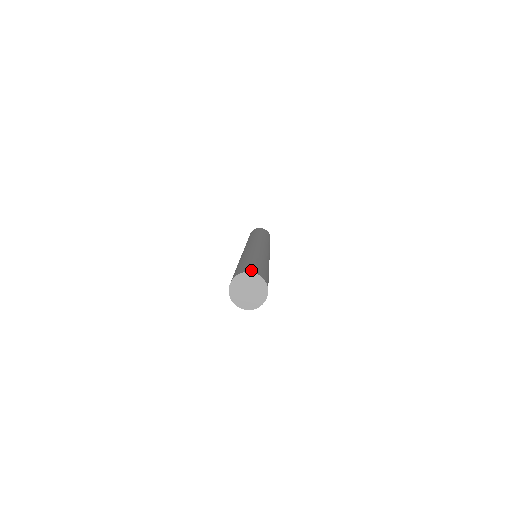
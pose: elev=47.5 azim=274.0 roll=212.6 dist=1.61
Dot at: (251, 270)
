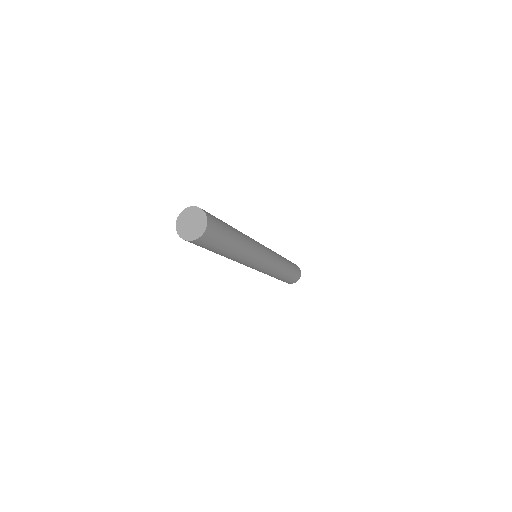
Dot at: occluded
